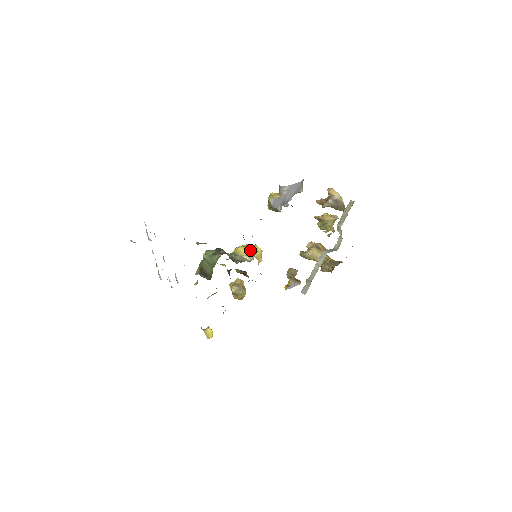
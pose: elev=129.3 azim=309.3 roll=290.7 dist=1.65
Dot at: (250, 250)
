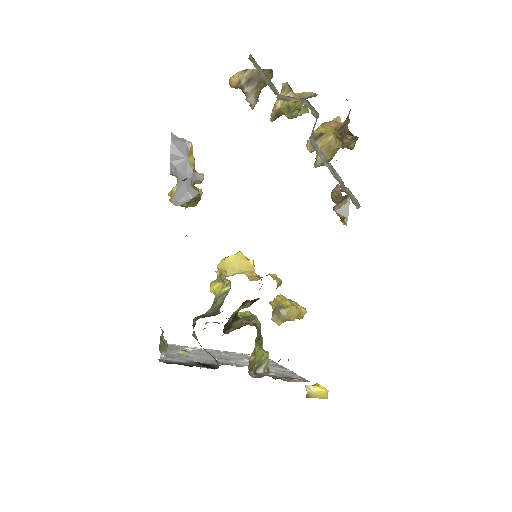
Dot at: (221, 275)
